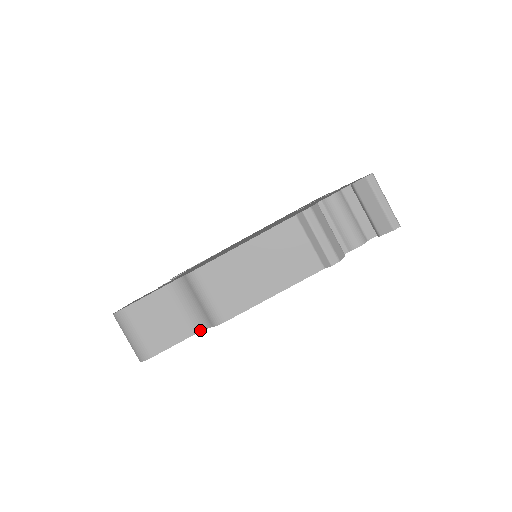
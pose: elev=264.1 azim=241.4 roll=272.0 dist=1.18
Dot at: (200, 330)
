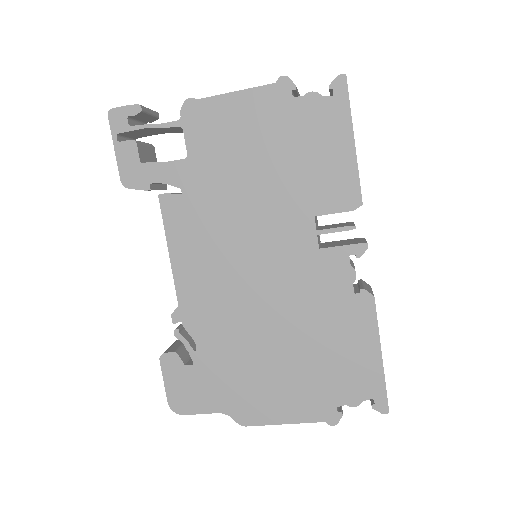
Dot at: occluded
